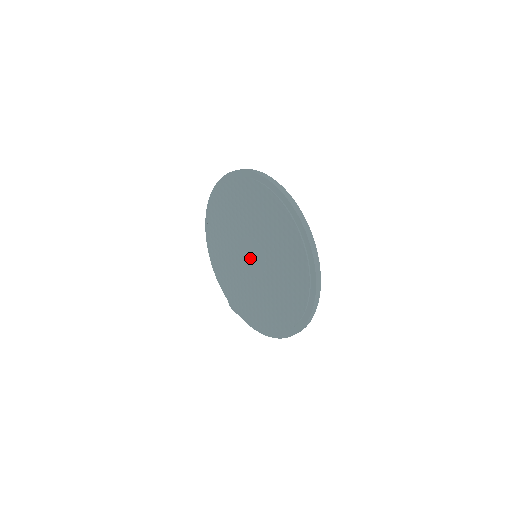
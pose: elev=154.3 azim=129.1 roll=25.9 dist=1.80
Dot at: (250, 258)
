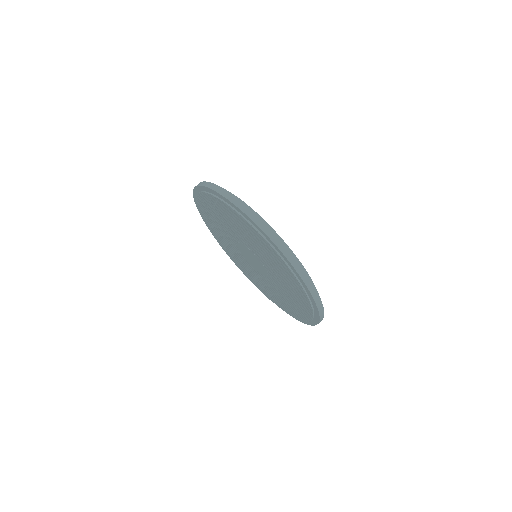
Dot at: (251, 260)
